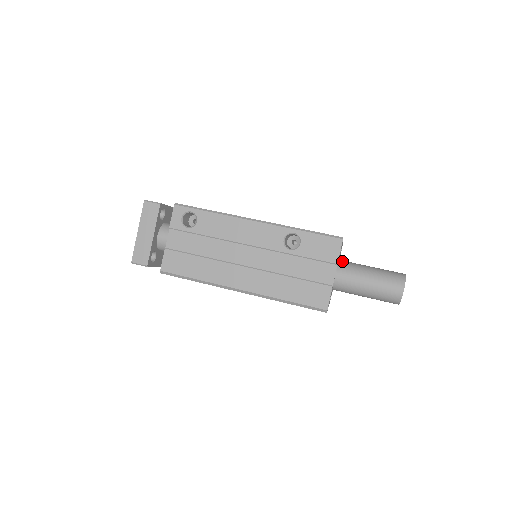
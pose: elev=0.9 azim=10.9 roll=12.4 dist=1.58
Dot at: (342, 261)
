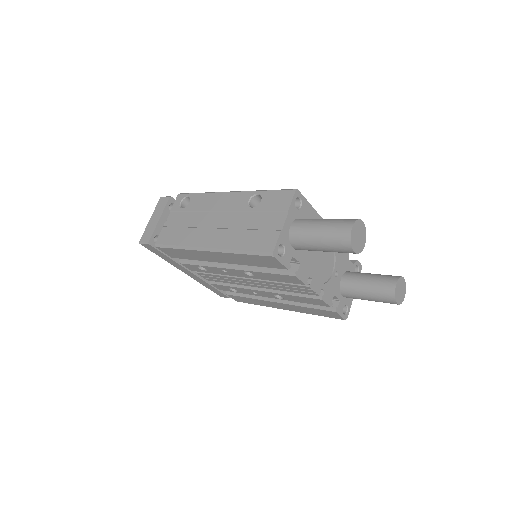
Dot at: occluded
